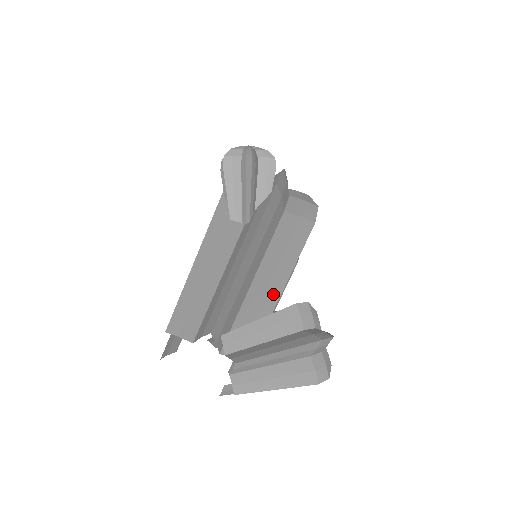
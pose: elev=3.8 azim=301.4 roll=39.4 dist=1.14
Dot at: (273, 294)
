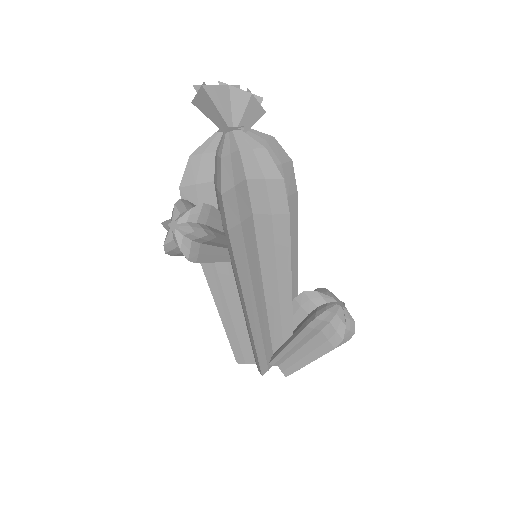
Dot at: (286, 313)
